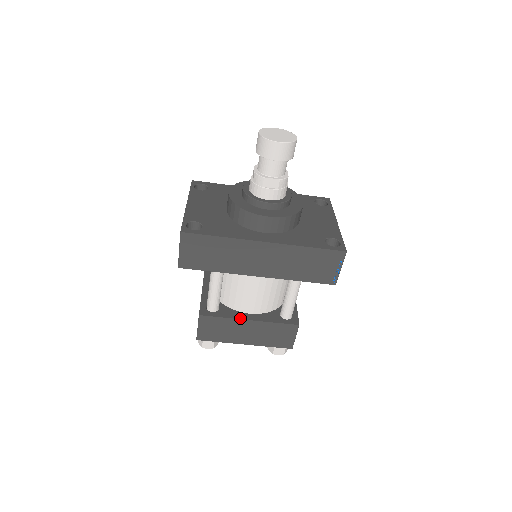
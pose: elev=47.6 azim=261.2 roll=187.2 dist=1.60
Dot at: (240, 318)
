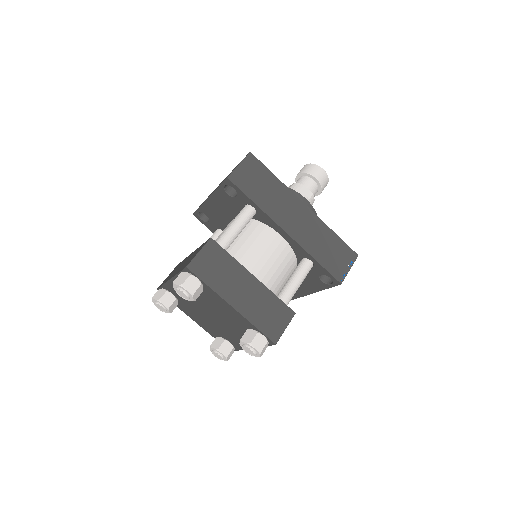
Dot at: (246, 269)
